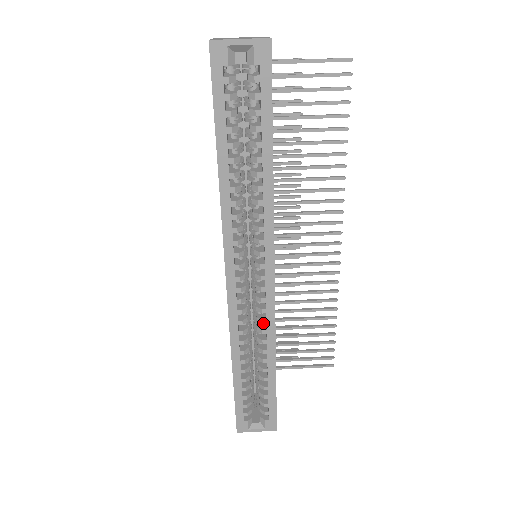
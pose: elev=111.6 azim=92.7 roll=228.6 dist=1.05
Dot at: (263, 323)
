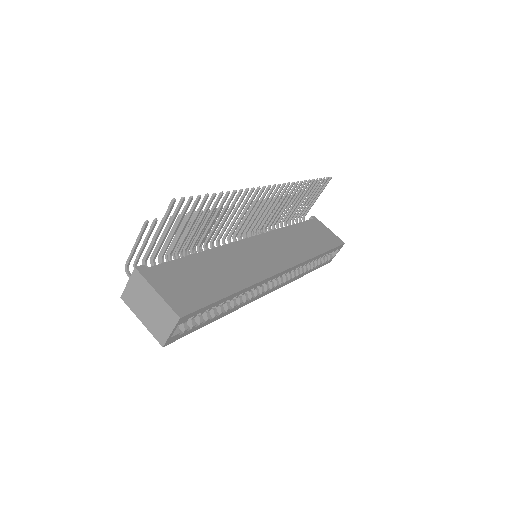
Dot at: occluded
